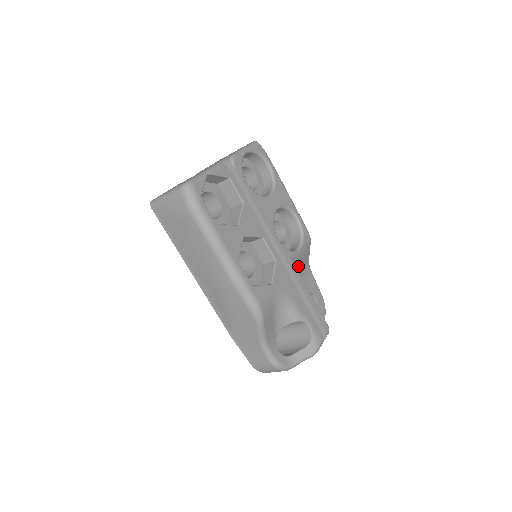
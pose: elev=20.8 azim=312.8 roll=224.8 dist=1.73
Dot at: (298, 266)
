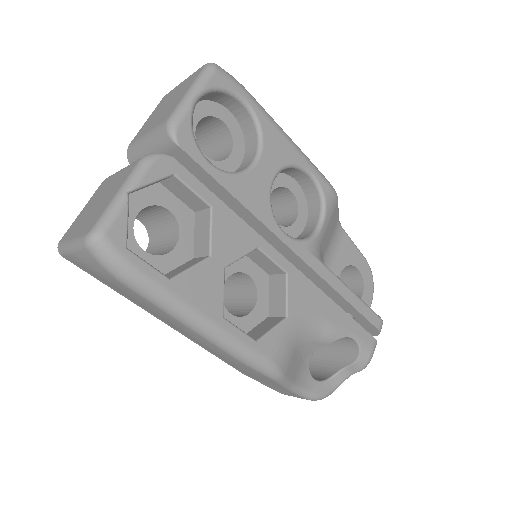
Dot at: (324, 245)
